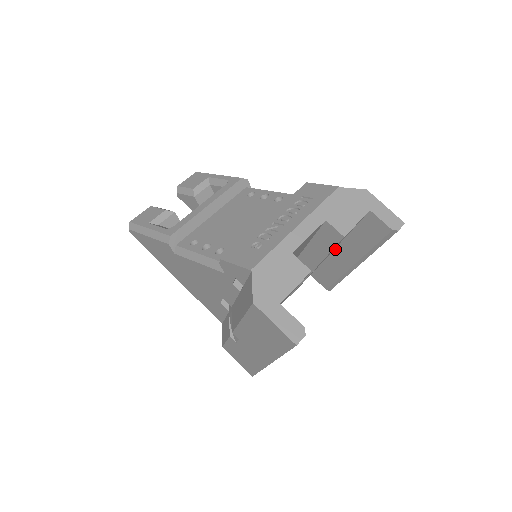
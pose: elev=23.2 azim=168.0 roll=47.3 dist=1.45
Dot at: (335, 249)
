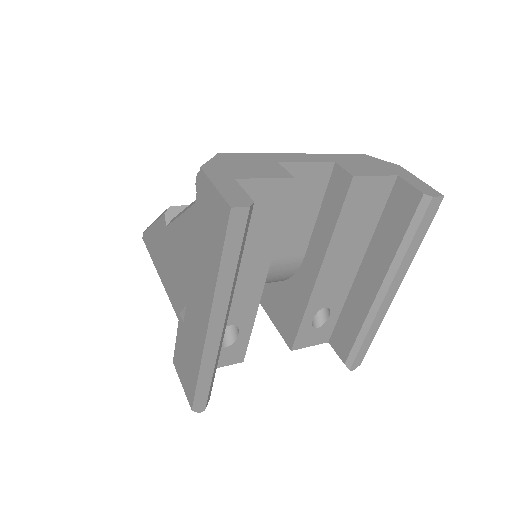
Dot at: (358, 272)
